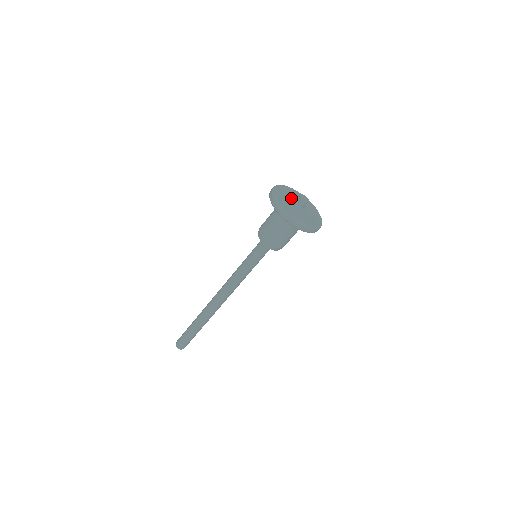
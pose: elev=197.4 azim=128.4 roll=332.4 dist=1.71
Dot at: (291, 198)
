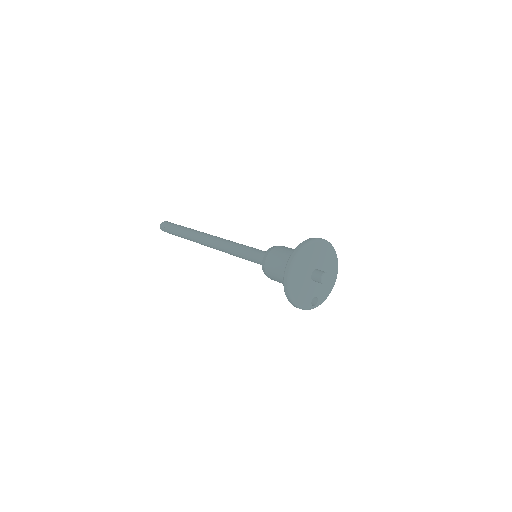
Dot at: (311, 267)
